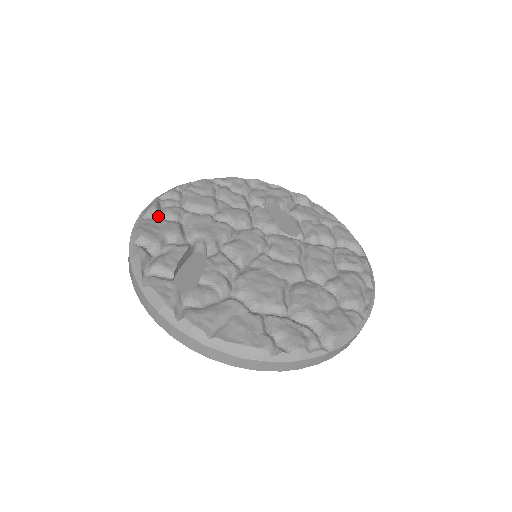
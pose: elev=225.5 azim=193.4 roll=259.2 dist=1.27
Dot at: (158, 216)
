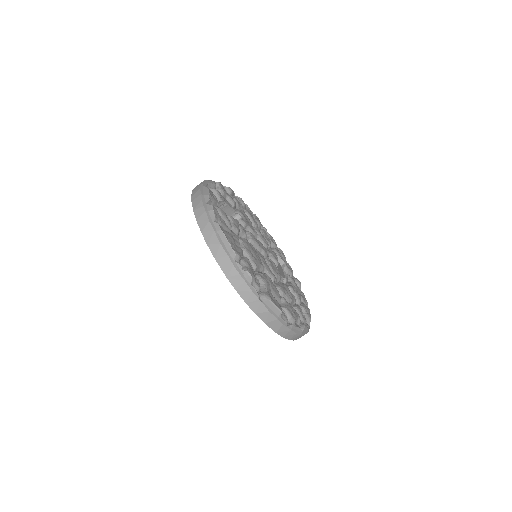
Dot at: occluded
